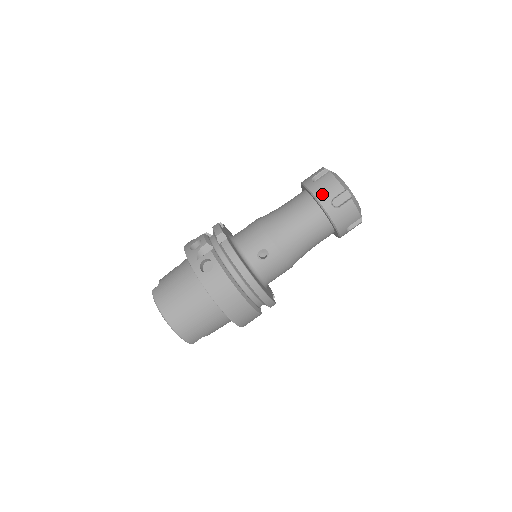
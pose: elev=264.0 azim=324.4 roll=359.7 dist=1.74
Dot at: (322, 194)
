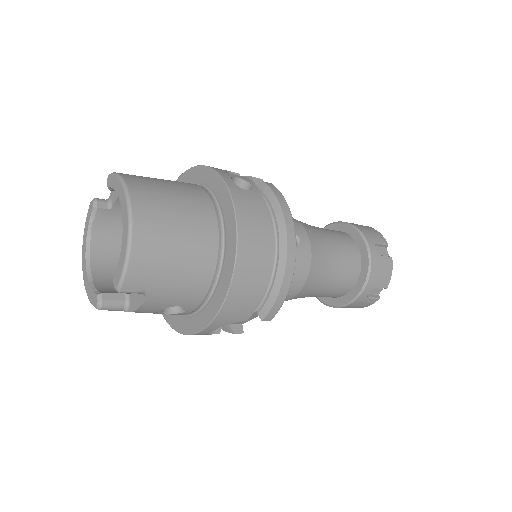
Dot at: (367, 232)
